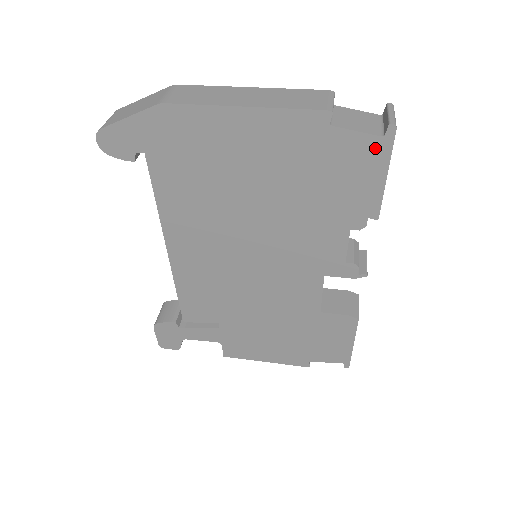
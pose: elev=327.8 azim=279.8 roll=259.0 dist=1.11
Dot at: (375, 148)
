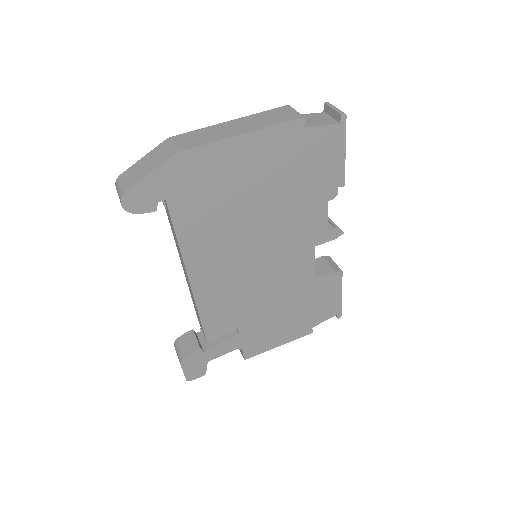
Dot at: (335, 134)
